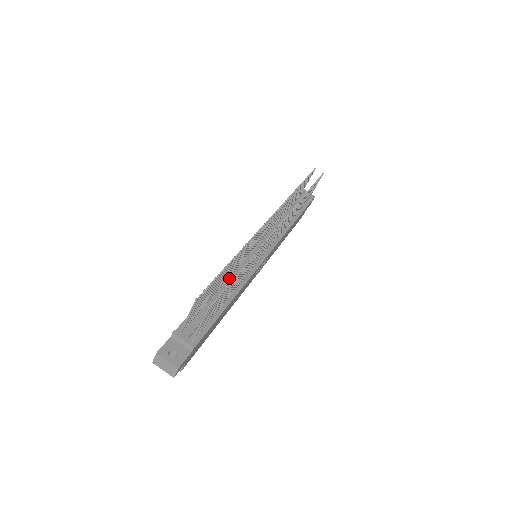
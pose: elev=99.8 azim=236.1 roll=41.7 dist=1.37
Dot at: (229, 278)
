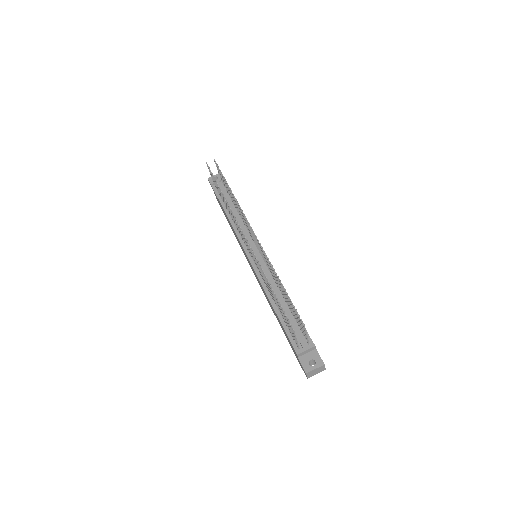
Dot at: occluded
